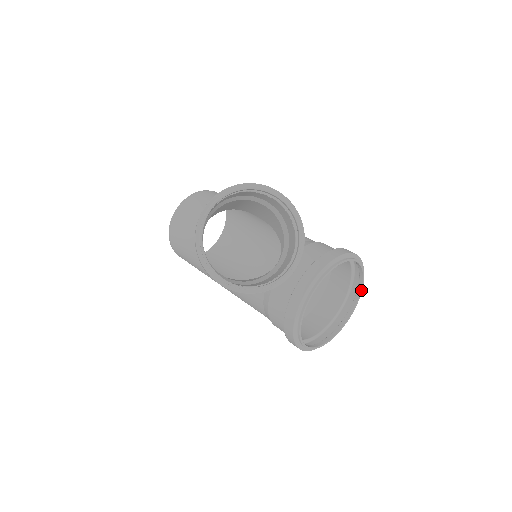
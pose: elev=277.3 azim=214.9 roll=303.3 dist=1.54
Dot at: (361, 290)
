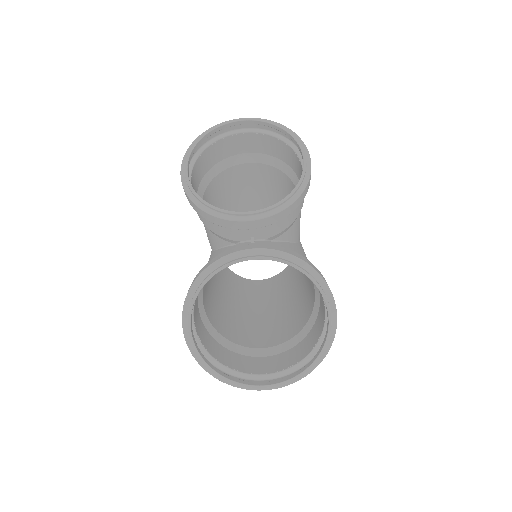
Dot at: (310, 365)
